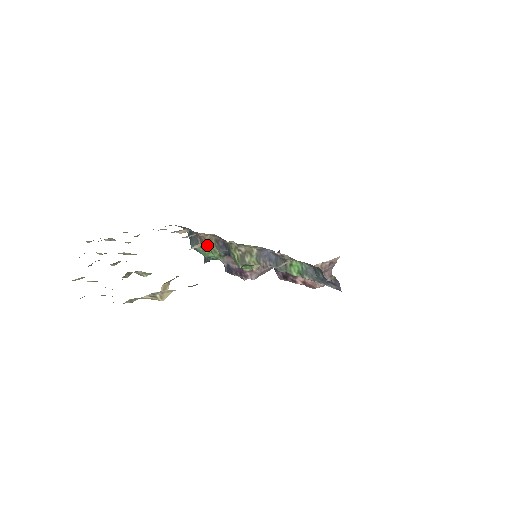
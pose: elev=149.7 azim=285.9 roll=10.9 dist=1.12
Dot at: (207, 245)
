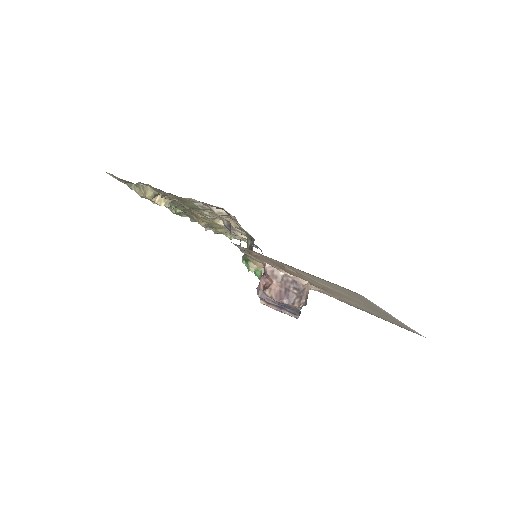
Dot at: occluded
